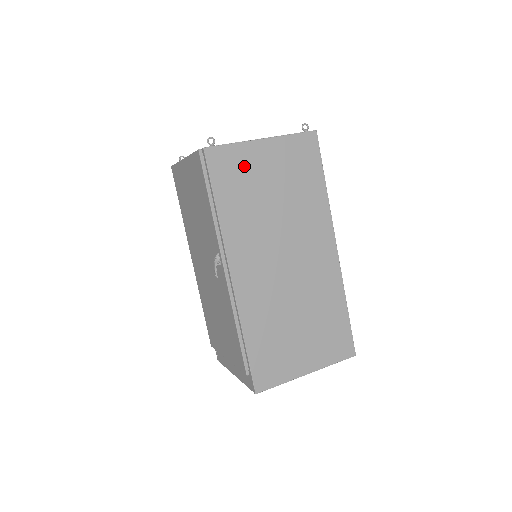
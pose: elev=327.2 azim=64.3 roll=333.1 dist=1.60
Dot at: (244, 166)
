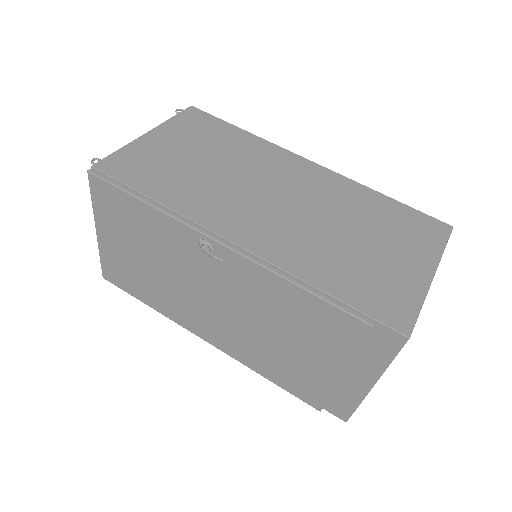
Dot at: (149, 157)
